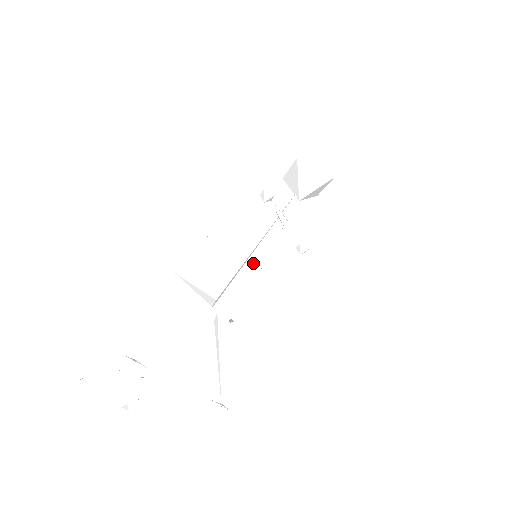
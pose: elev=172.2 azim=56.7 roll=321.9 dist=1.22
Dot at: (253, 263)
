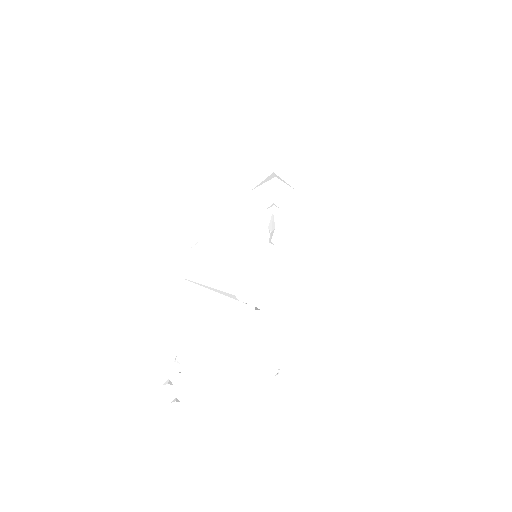
Dot at: (260, 262)
